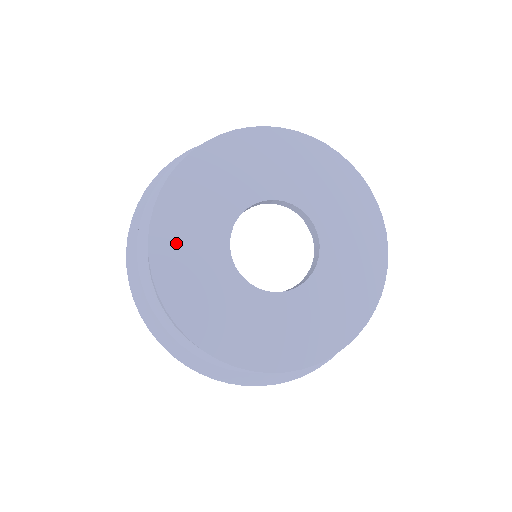
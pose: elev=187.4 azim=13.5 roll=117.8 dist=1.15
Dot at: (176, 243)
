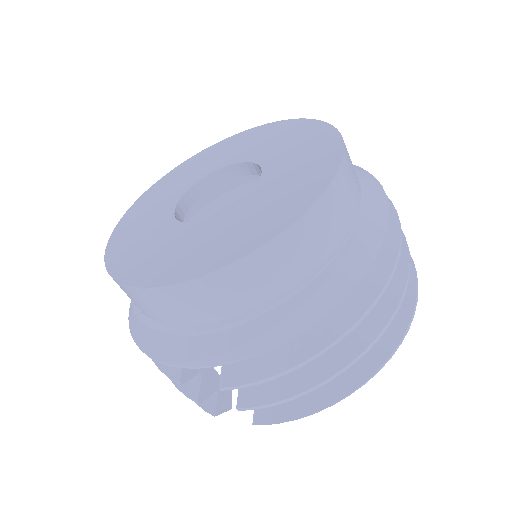
Dot at: (175, 177)
